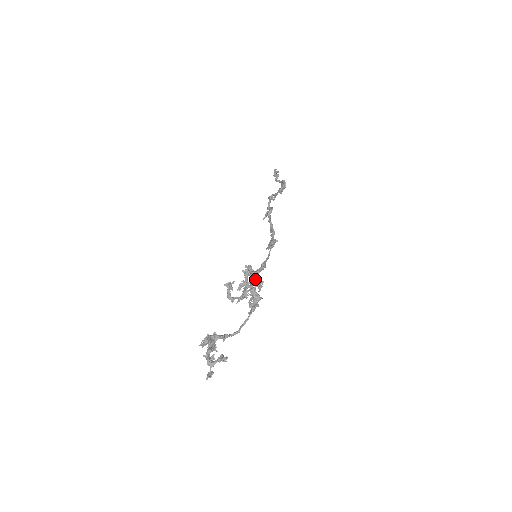
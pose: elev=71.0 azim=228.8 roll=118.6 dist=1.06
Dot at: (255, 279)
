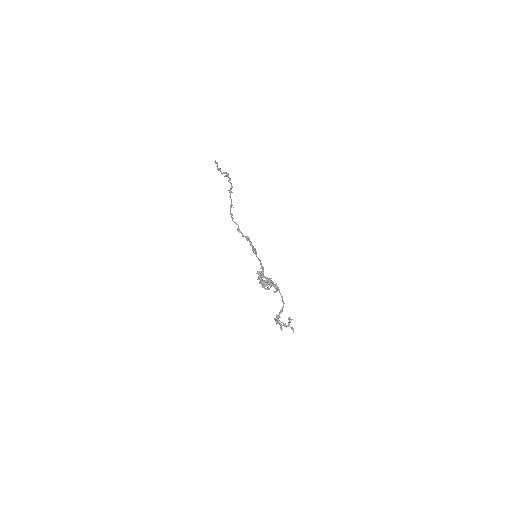
Dot at: (265, 283)
